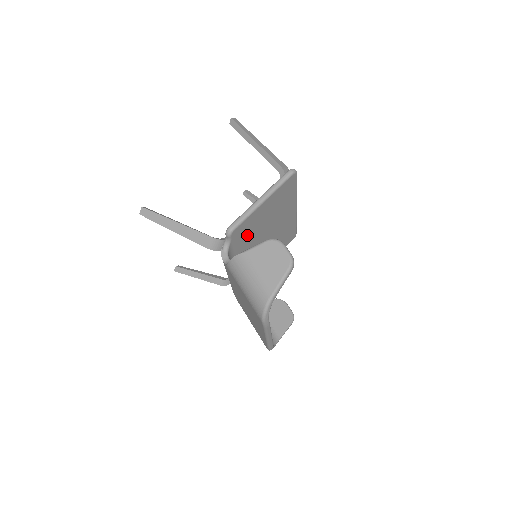
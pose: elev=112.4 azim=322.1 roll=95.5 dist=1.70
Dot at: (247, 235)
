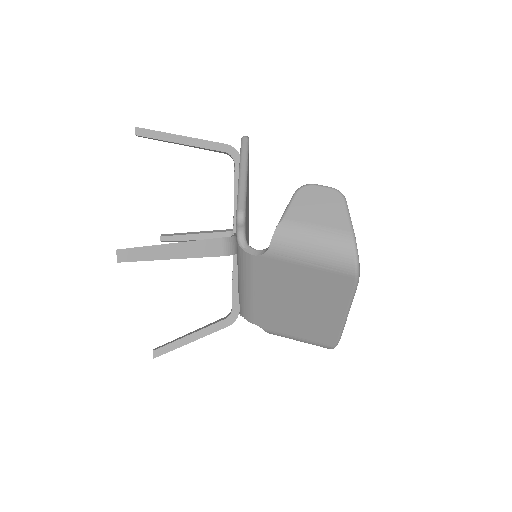
Dot at: (246, 226)
